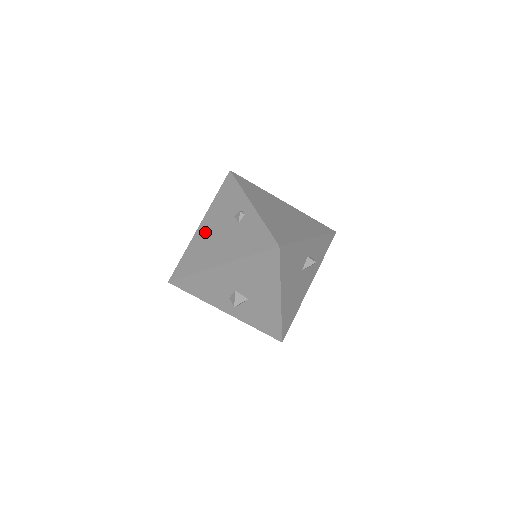
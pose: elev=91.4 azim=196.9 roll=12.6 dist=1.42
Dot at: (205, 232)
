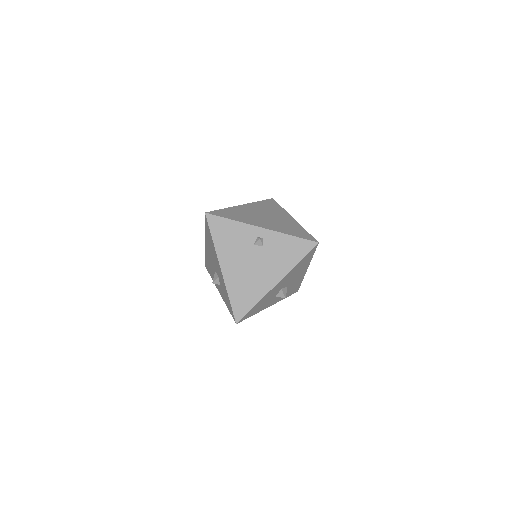
Dot at: (234, 271)
